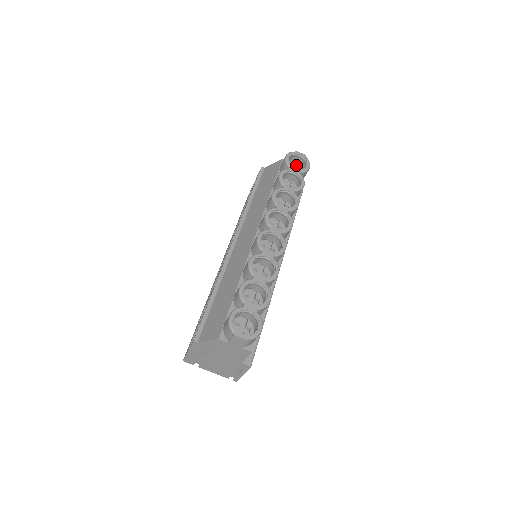
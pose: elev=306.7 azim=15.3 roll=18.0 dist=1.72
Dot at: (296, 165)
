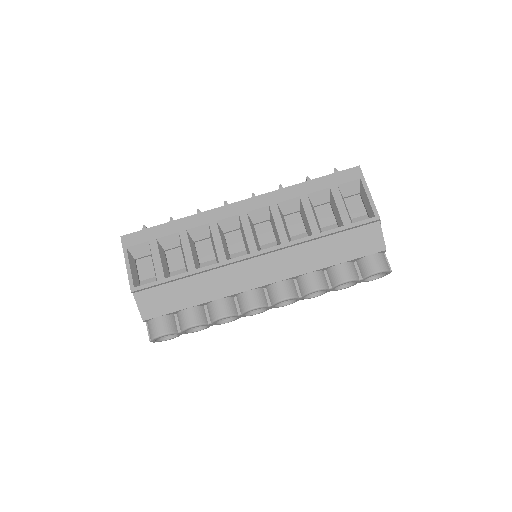
Dot at: occluded
